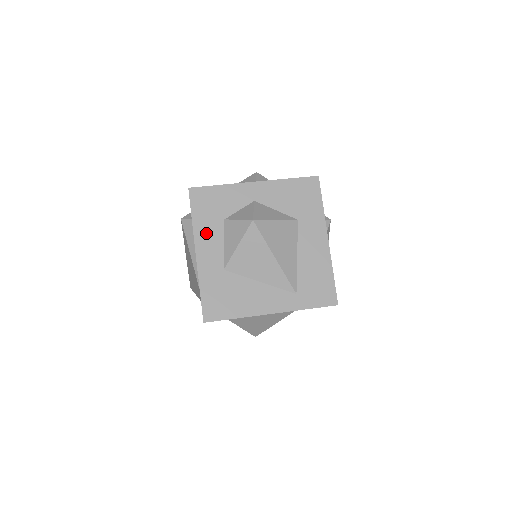
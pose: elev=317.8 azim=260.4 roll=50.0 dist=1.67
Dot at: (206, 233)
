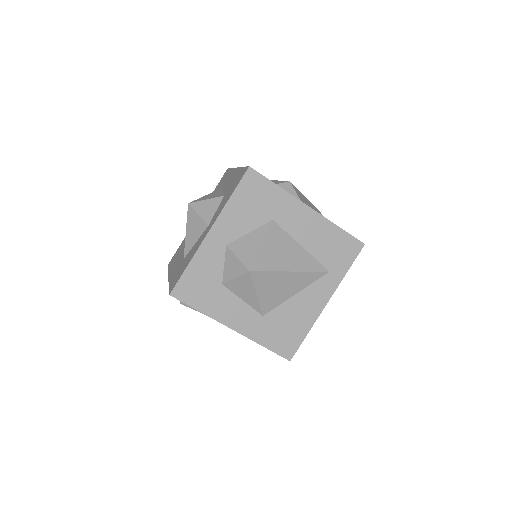
Dot at: (222, 309)
